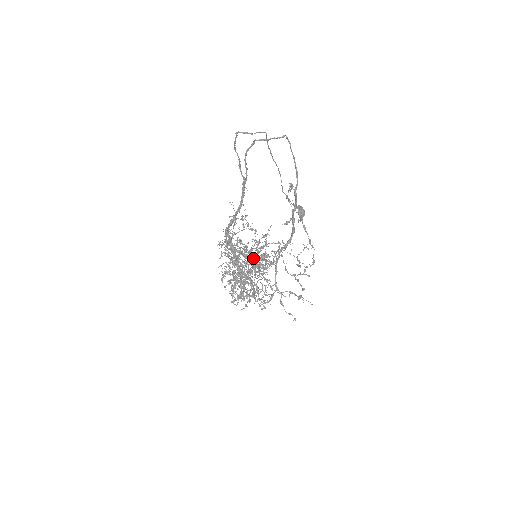
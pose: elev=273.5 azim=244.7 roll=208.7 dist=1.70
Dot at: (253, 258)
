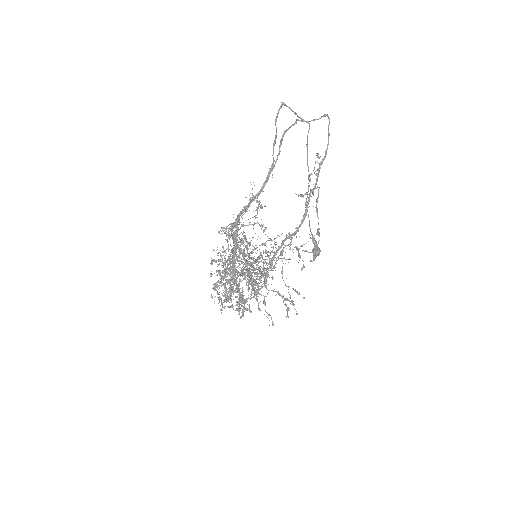
Dot at: occluded
